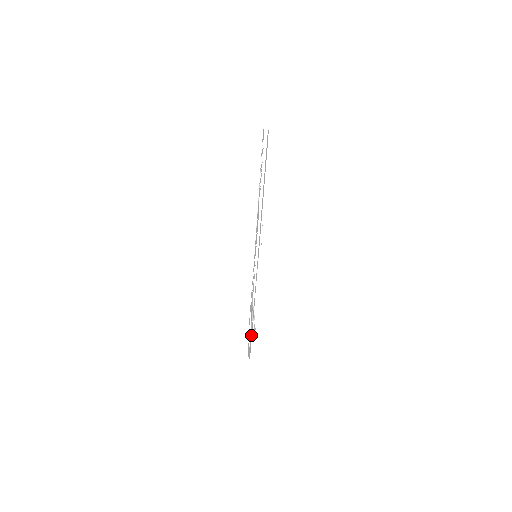
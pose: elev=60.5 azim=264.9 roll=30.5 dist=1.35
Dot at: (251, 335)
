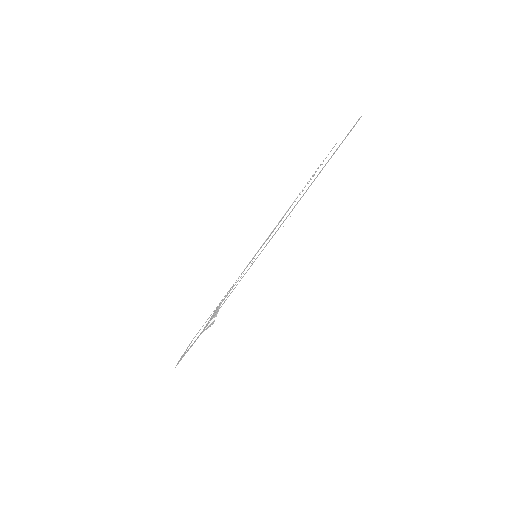
Dot at: (205, 327)
